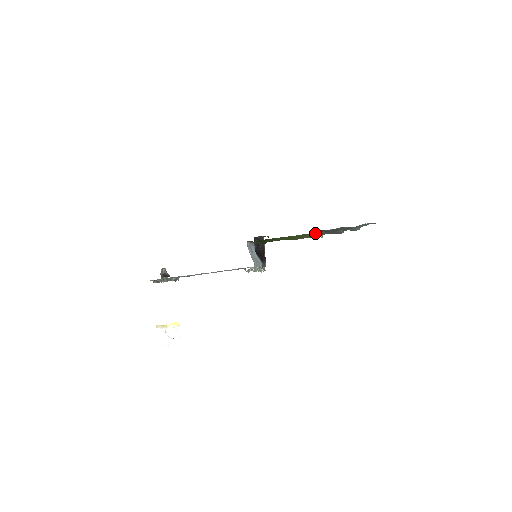
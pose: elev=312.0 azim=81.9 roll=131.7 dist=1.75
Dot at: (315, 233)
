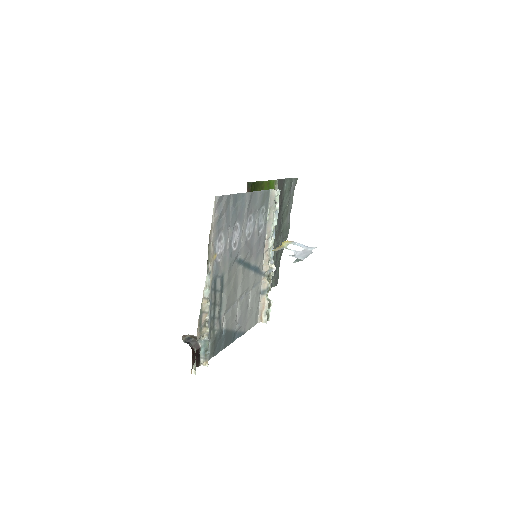
Dot at: occluded
